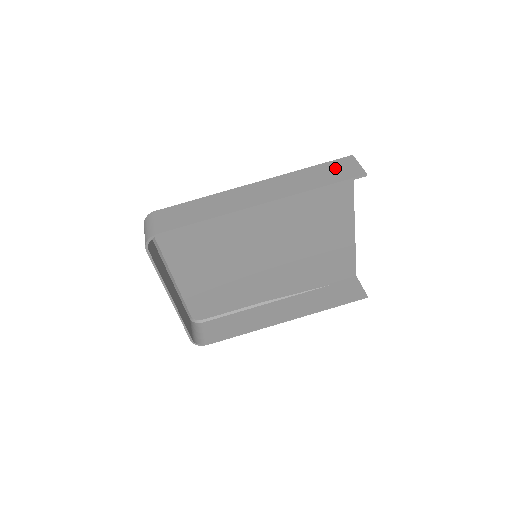
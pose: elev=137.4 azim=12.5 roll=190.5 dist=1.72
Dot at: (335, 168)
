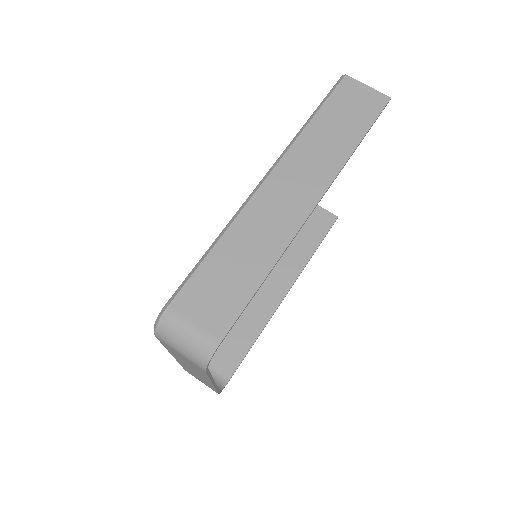
Dot at: (347, 105)
